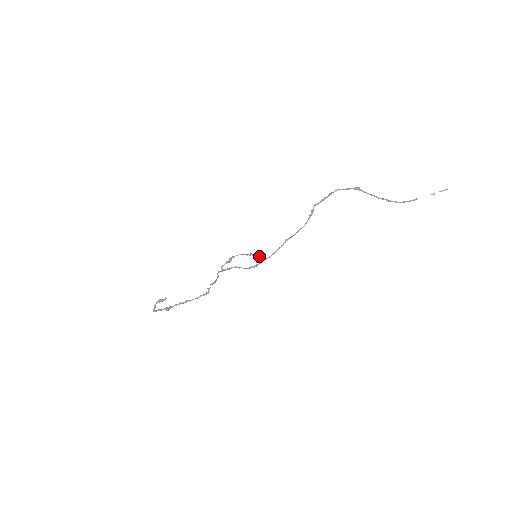
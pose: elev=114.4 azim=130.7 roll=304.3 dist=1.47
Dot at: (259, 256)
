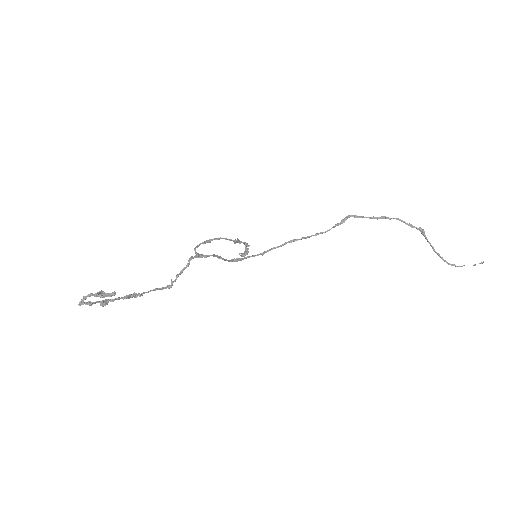
Dot at: occluded
